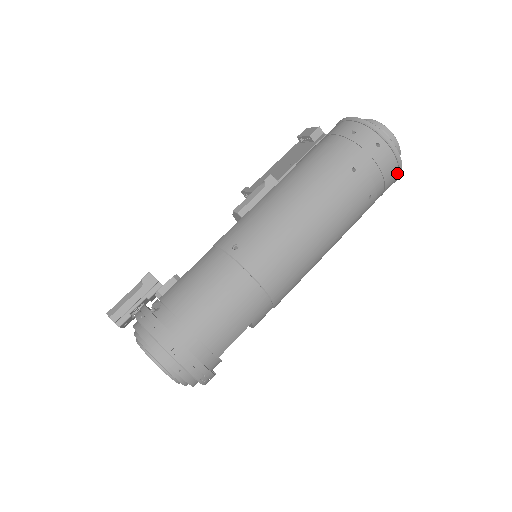
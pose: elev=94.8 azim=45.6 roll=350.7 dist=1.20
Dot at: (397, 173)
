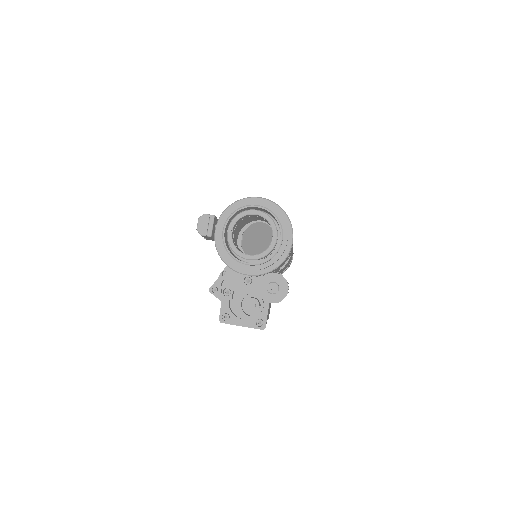
Dot at: occluded
